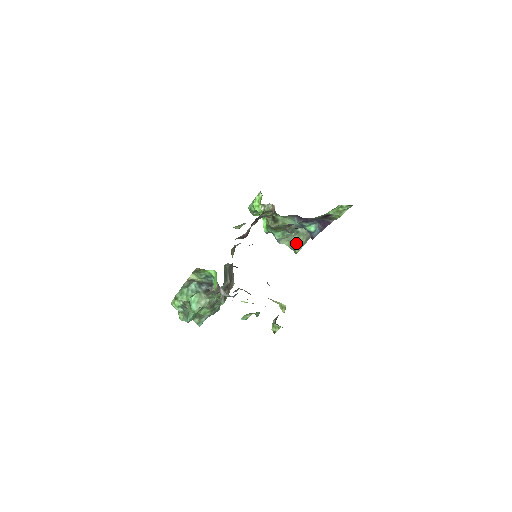
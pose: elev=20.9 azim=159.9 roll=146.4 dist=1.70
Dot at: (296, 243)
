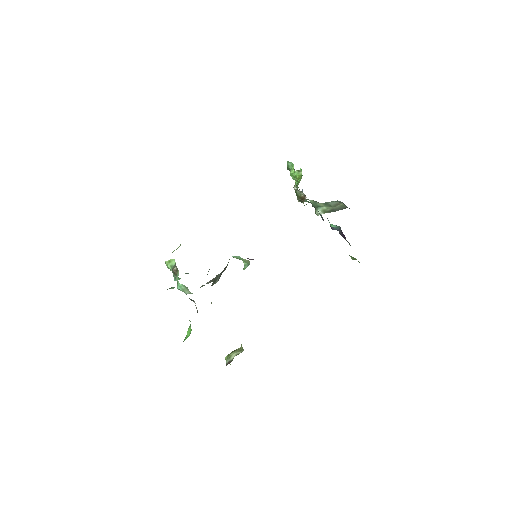
Dot at: (320, 206)
